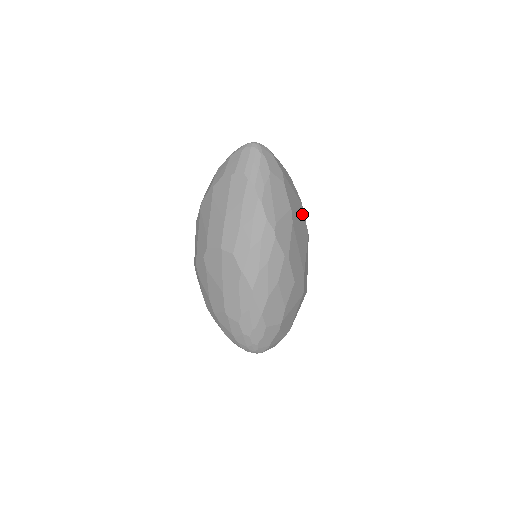
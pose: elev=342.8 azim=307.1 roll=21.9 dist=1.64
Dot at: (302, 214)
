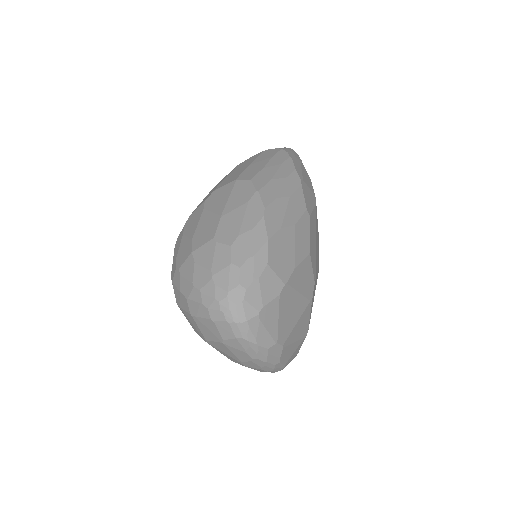
Dot at: (318, 236)
